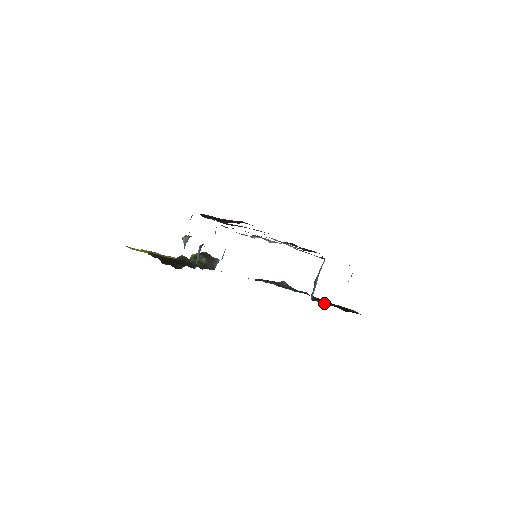
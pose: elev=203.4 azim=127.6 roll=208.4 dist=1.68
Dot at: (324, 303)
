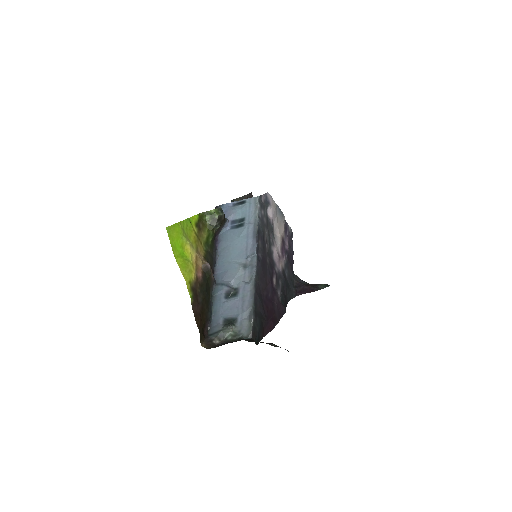
Dot at: occluded
